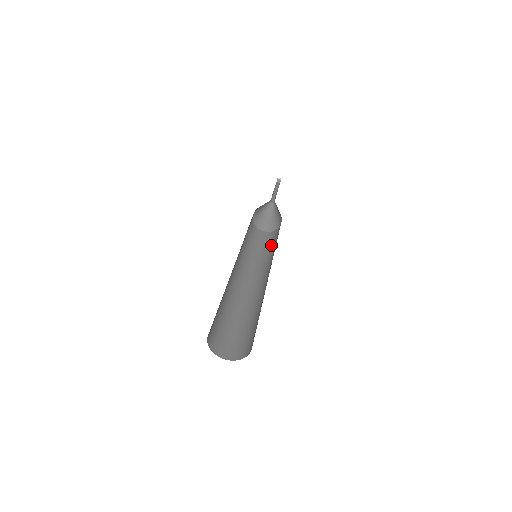
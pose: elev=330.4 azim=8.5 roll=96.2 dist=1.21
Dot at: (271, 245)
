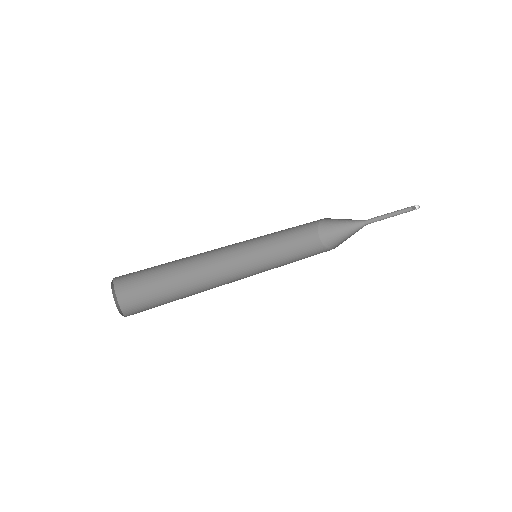
Dot at: (295, 255)
